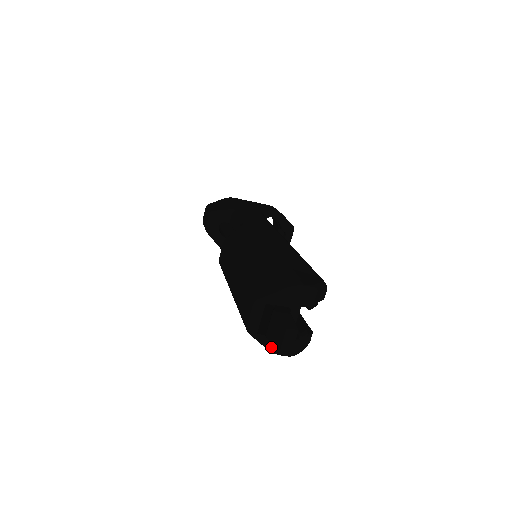
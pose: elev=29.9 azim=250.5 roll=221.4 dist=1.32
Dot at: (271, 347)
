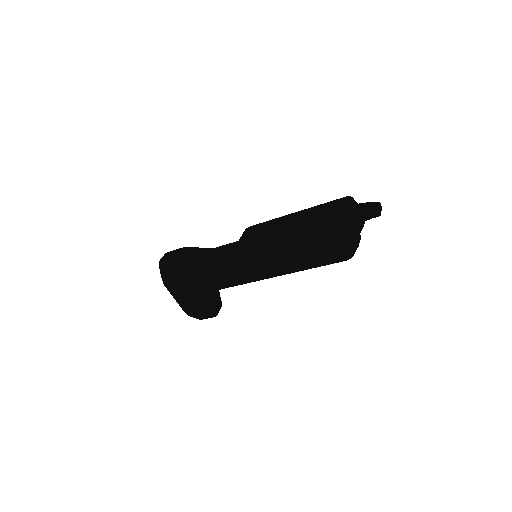
Dot at: (353, 226)
